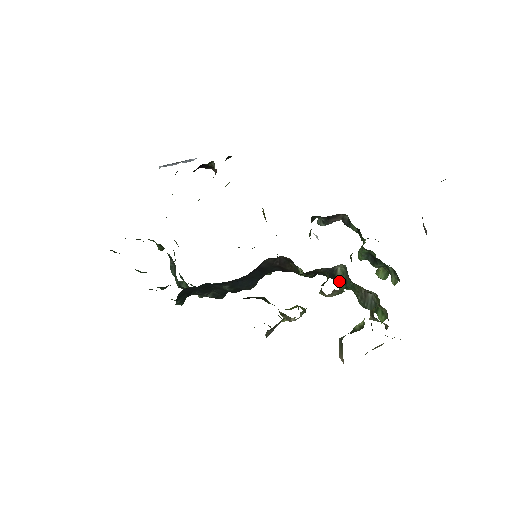
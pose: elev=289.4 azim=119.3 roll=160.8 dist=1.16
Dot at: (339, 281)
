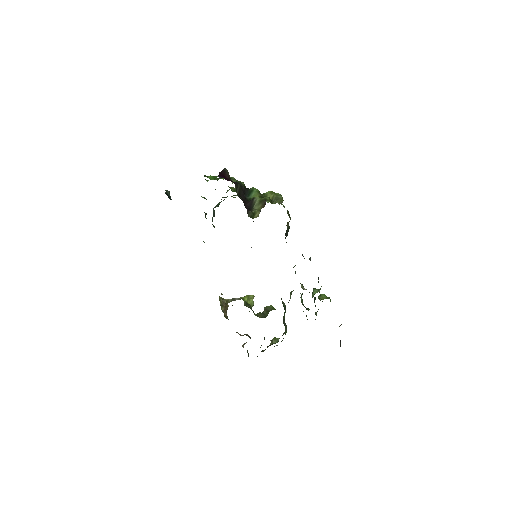
Dot at: (283, 304)
